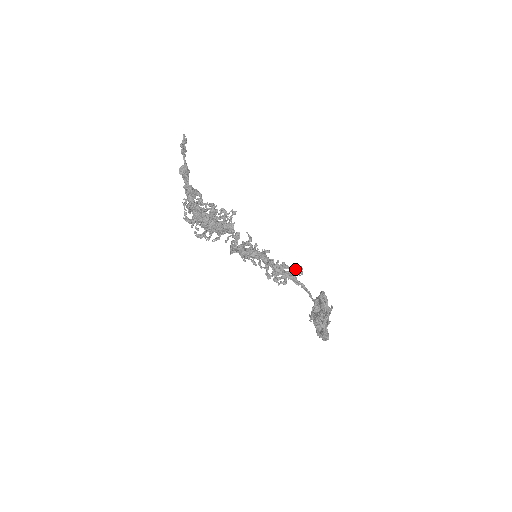
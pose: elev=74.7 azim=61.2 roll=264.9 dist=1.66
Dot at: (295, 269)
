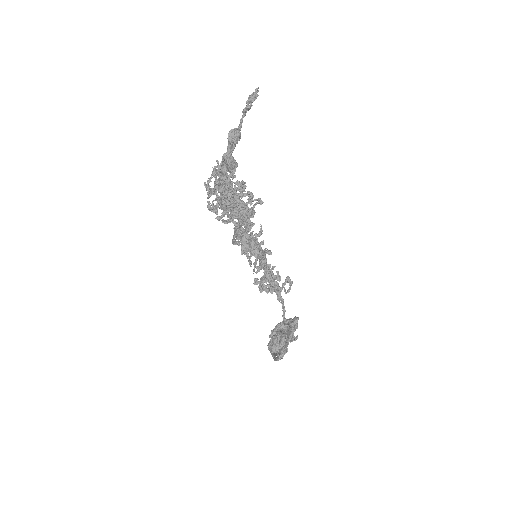
Dot at: (285, 284)
